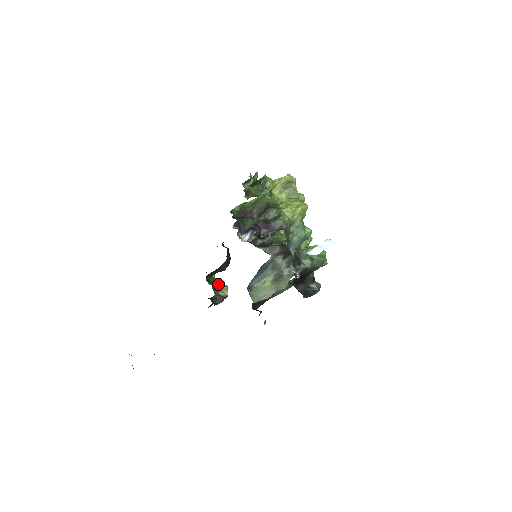
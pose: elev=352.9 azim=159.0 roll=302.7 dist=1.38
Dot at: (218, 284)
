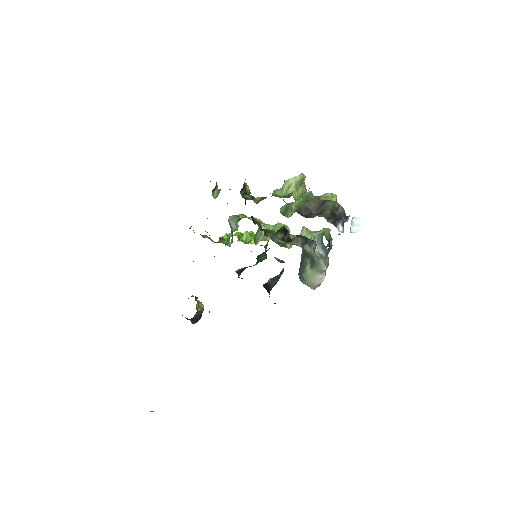
Dot at: (197, 301)
